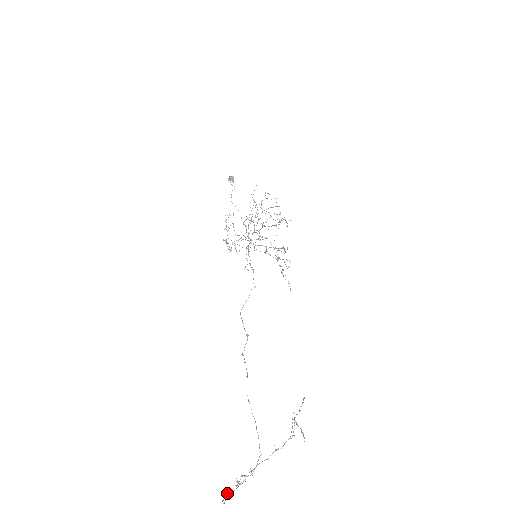
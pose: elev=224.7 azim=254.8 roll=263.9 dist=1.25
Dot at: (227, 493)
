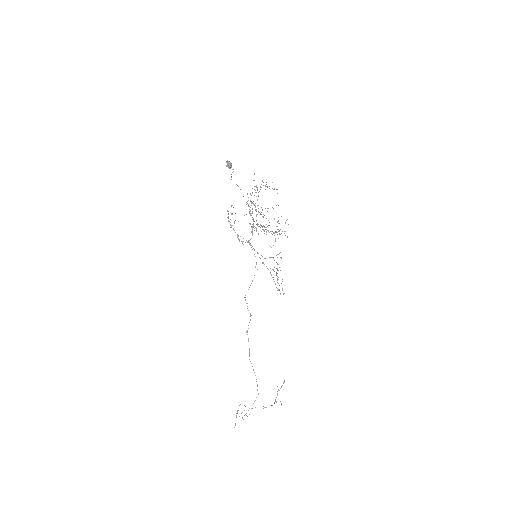
Dot at: occluded
